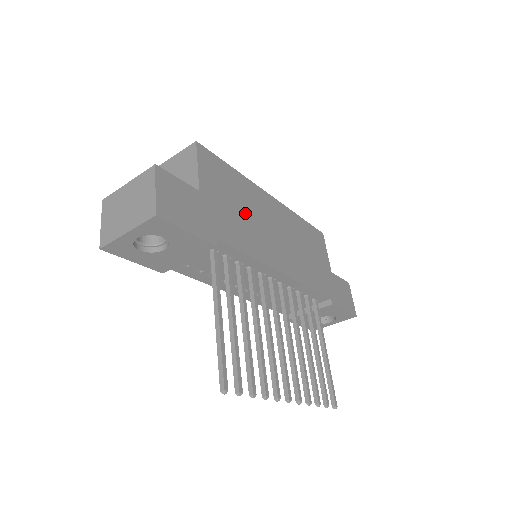
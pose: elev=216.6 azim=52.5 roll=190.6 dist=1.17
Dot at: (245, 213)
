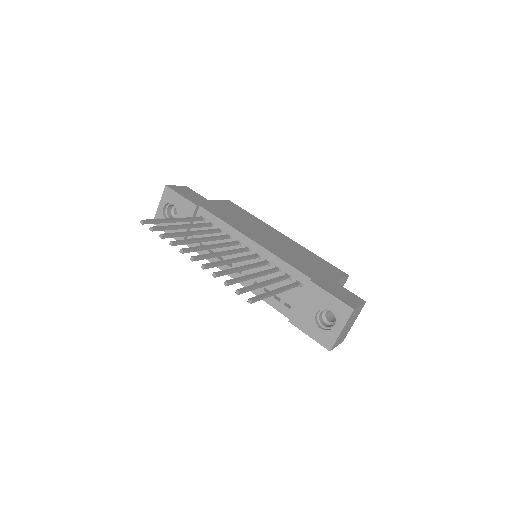
Dot at: (242, 220)
